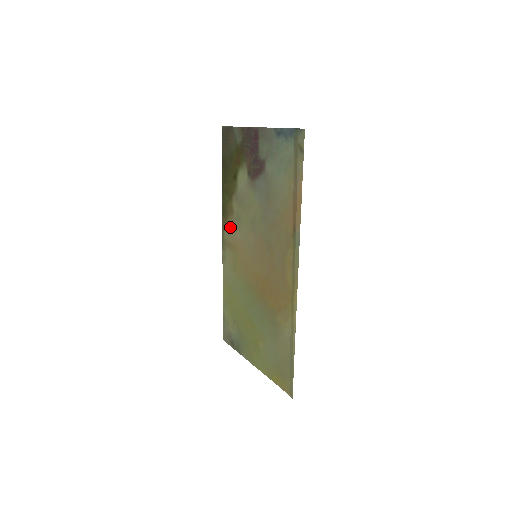
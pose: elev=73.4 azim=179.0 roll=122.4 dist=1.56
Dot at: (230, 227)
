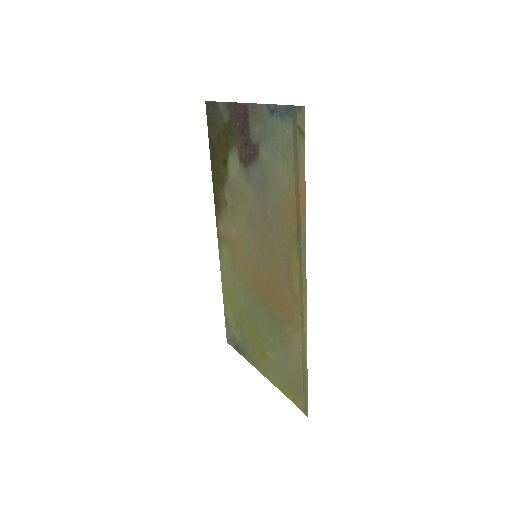
Dot at: (224, 220)
